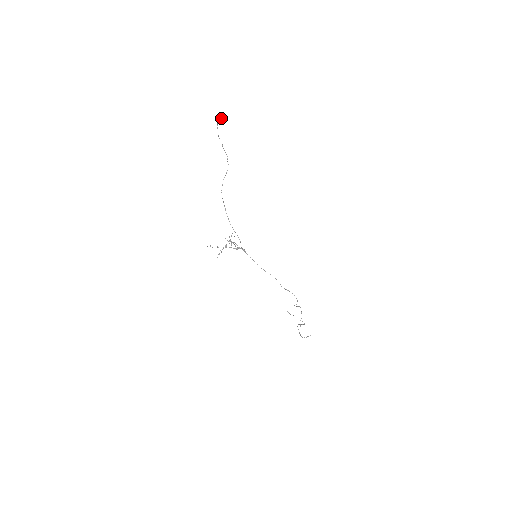
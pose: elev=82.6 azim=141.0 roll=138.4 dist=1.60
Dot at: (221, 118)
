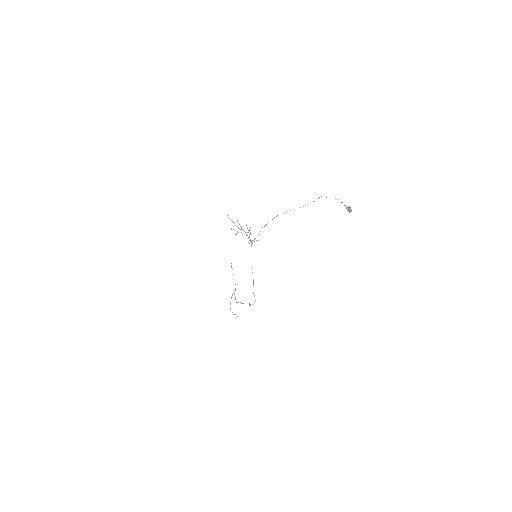
Dot at: (349, 211)
